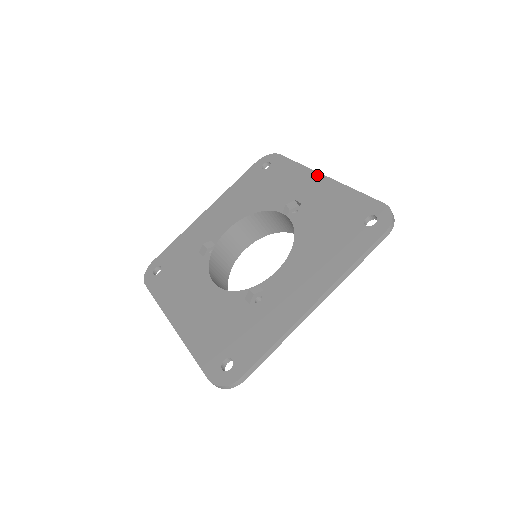
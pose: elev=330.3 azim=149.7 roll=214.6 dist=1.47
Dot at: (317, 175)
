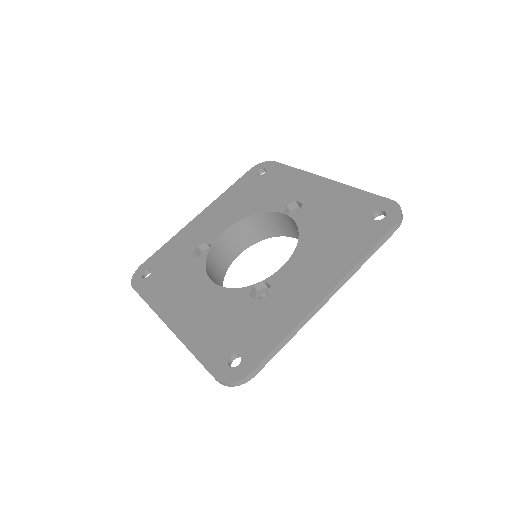
Dot at: (317, 178)
